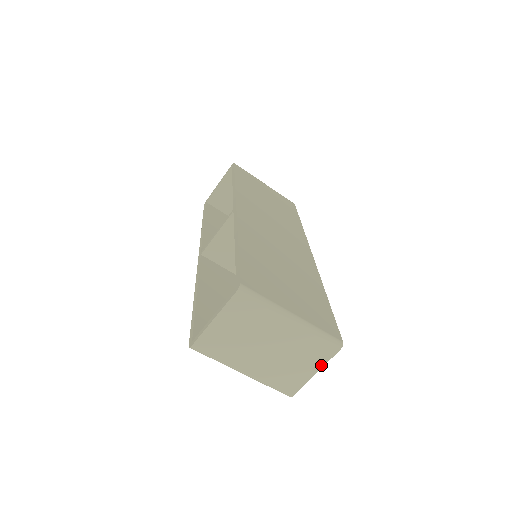
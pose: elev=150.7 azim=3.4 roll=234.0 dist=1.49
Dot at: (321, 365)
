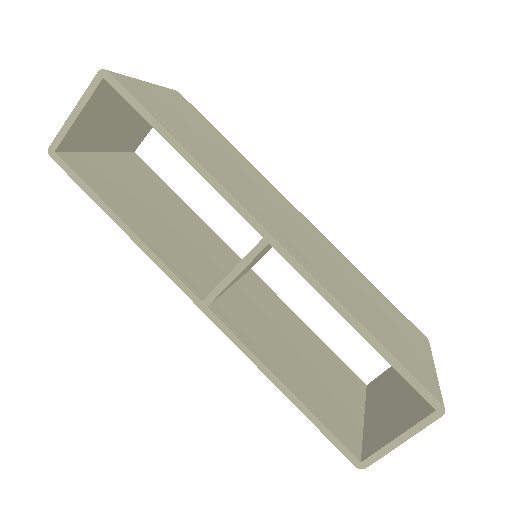
Dot at: occluded
